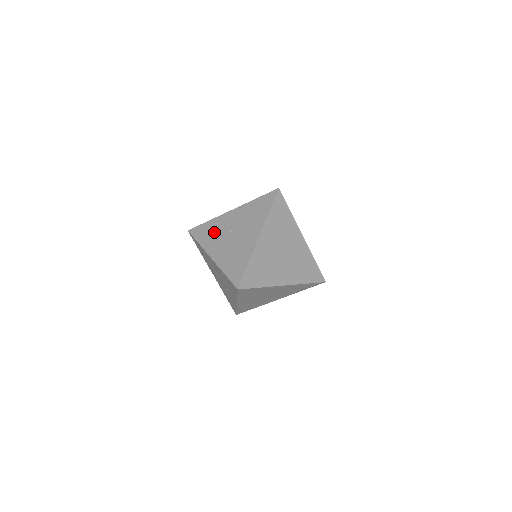
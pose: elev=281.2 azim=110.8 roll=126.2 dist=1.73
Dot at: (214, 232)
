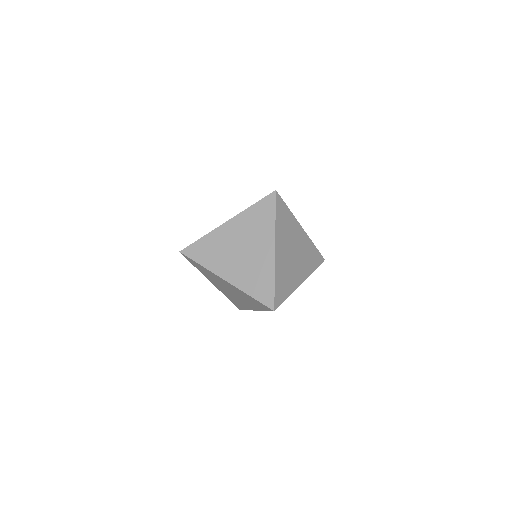
Dot at: occluded
